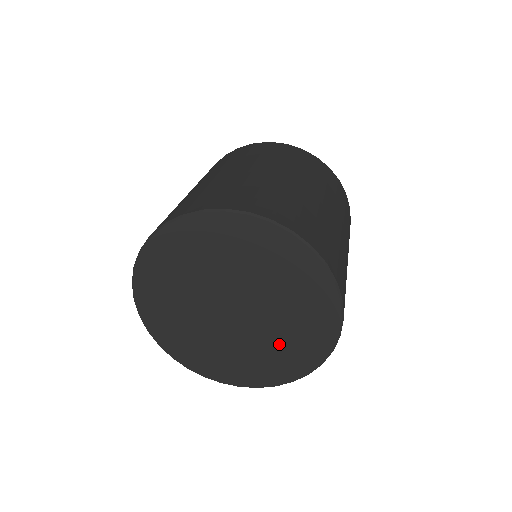
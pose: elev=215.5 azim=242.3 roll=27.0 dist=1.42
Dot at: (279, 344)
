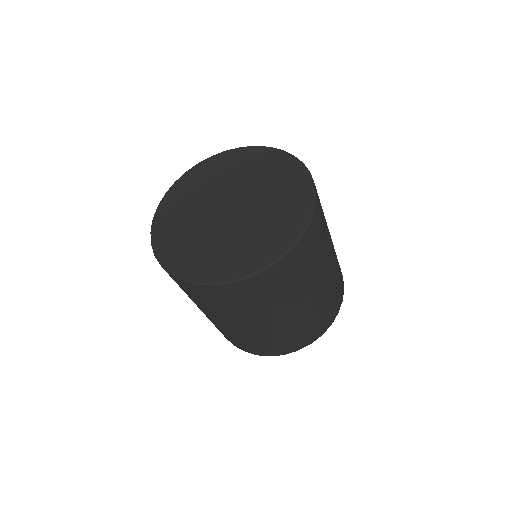
Dot at: (267, 222)
